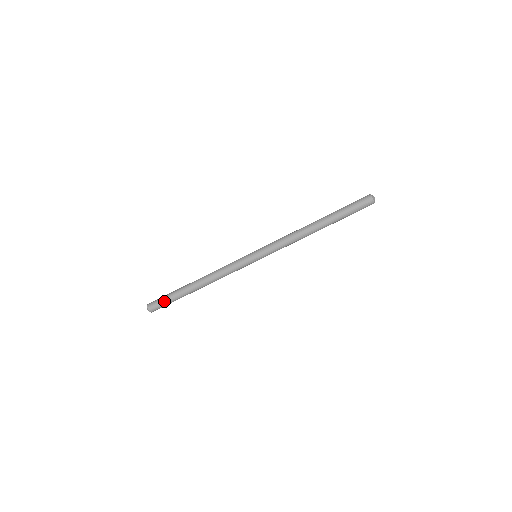
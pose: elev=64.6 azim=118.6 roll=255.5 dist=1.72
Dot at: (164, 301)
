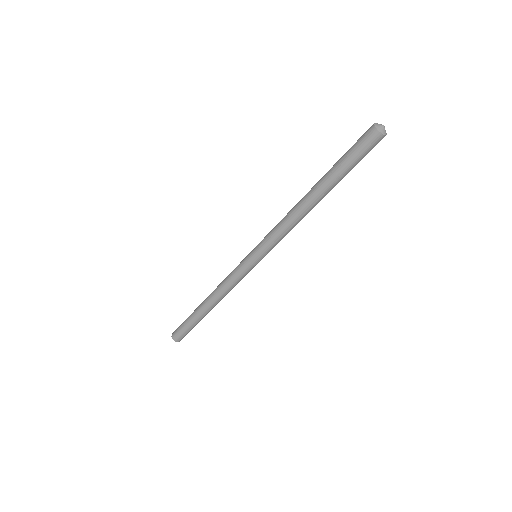
Dot at: (182, 325)
